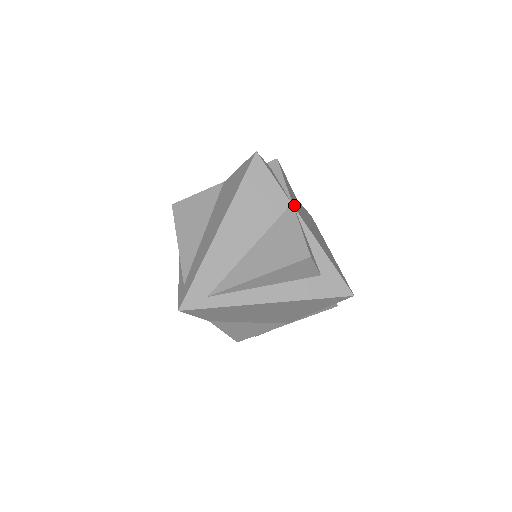
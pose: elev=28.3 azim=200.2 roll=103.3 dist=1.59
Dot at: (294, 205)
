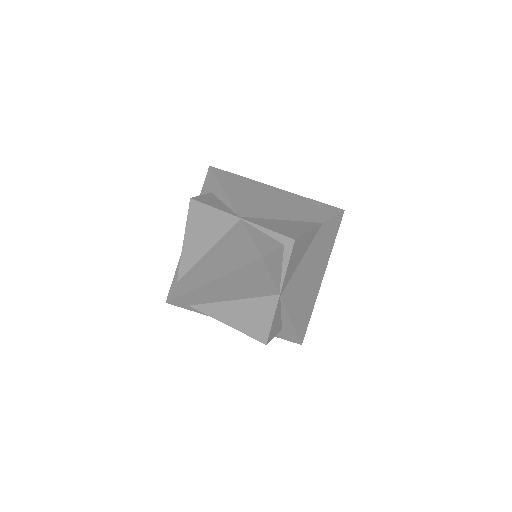
Dot at: (286, 286)
